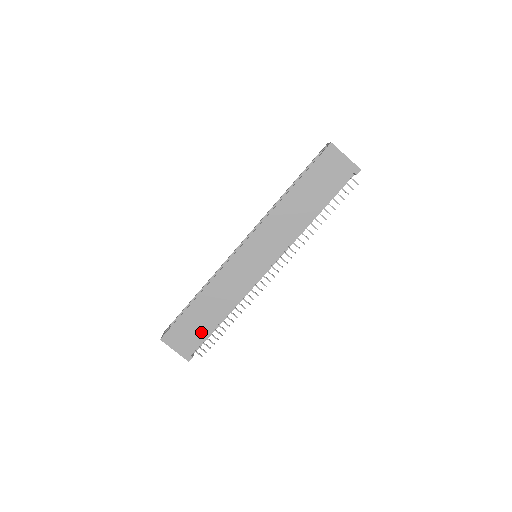
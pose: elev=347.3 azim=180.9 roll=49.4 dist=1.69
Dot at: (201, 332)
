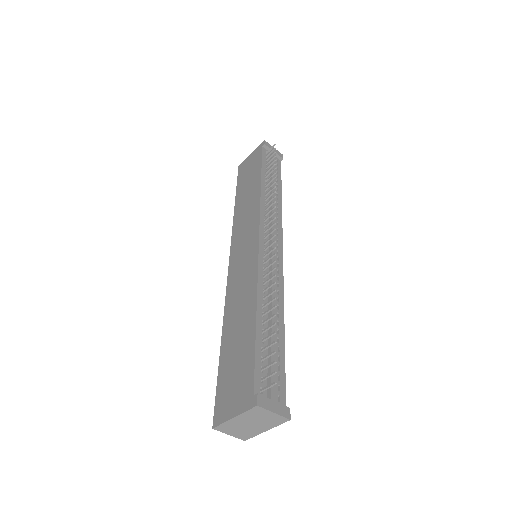
Dot at: (246, 357)
